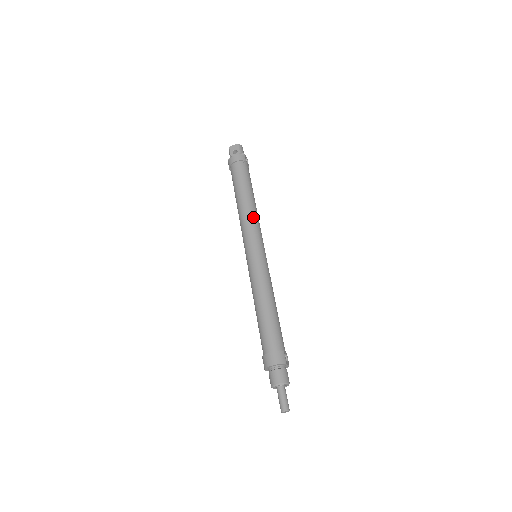
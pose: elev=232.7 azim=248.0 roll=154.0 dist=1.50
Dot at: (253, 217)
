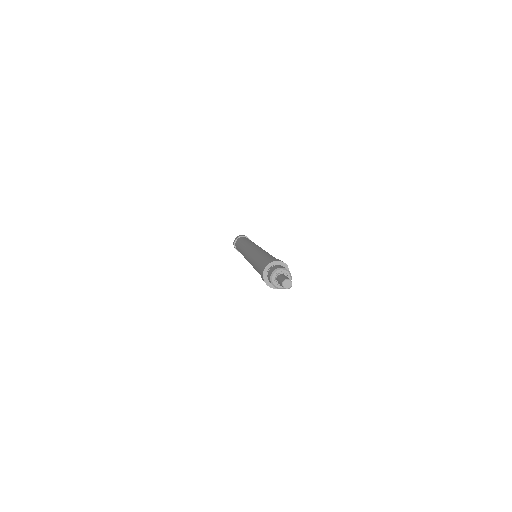
Dot at: occluded
